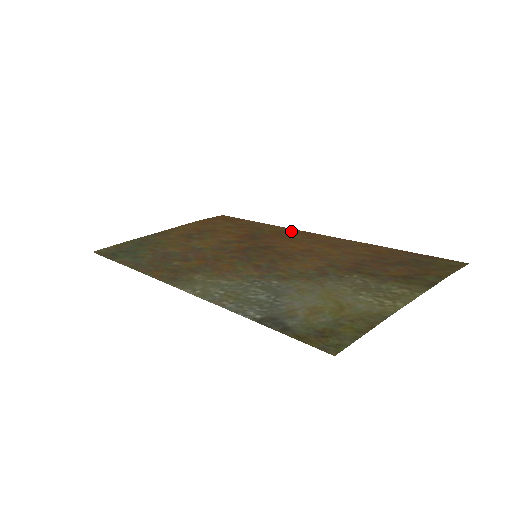
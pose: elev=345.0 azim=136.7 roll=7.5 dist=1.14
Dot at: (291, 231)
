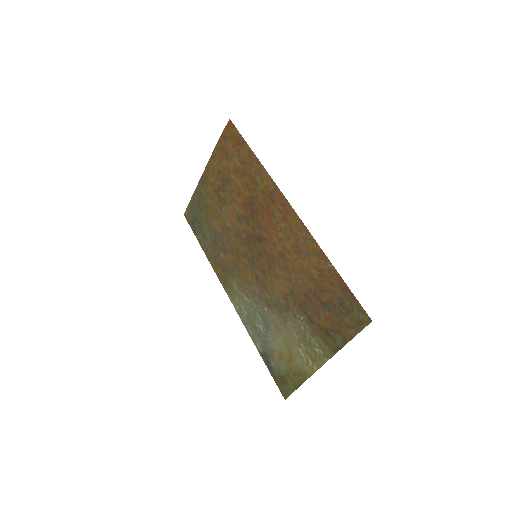
Dot at: (274, 194)
